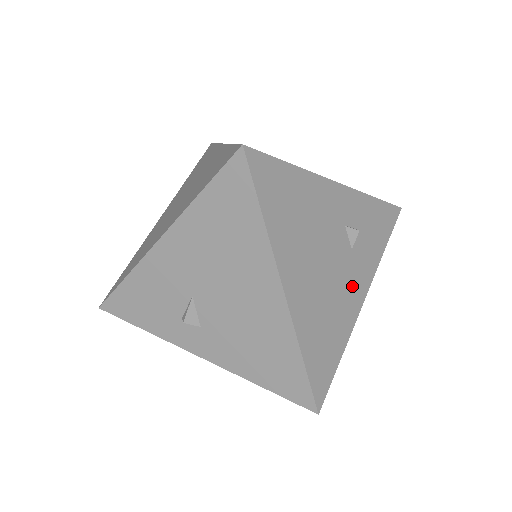
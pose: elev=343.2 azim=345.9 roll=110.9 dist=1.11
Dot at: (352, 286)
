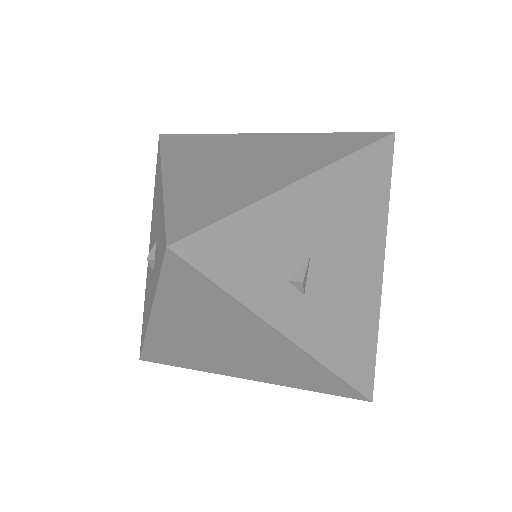
Dot at: occluded
